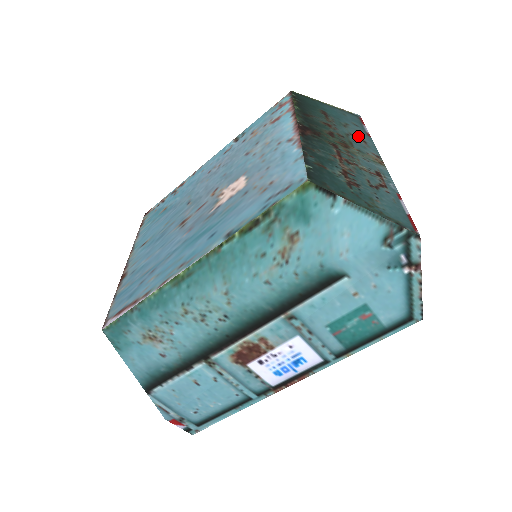
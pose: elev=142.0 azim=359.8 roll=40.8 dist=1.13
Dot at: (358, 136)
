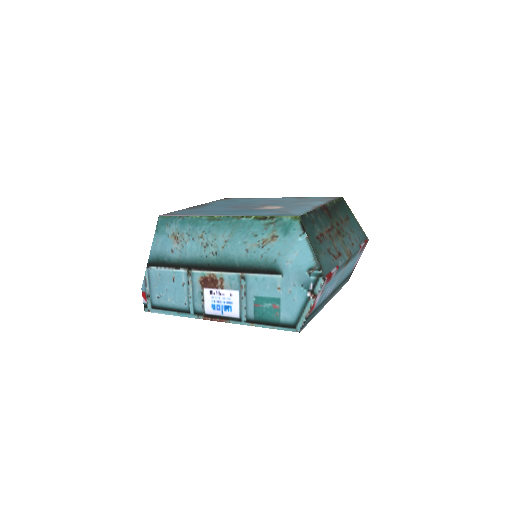
Dot at: (353, 240)
